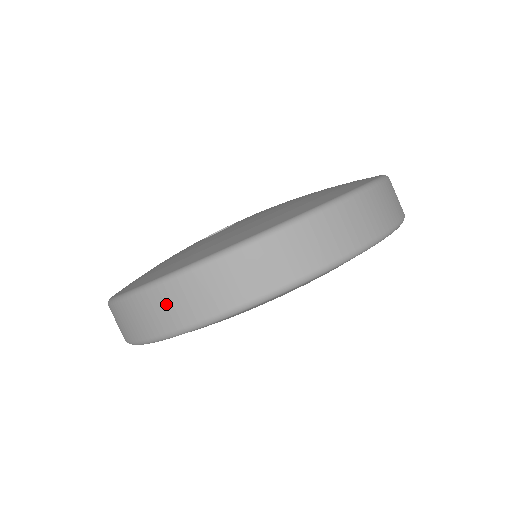
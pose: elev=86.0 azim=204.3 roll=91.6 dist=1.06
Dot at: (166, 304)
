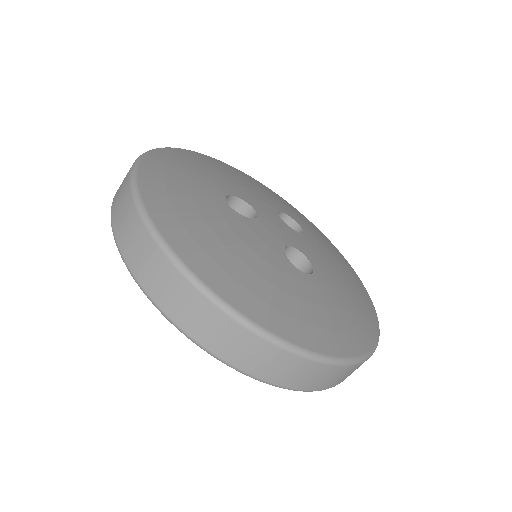
Dot at: occluded
